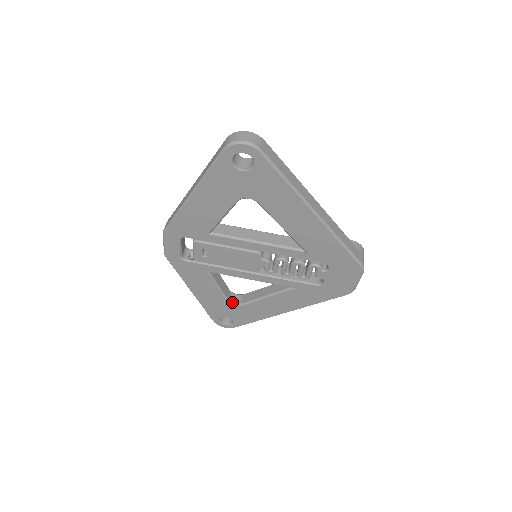
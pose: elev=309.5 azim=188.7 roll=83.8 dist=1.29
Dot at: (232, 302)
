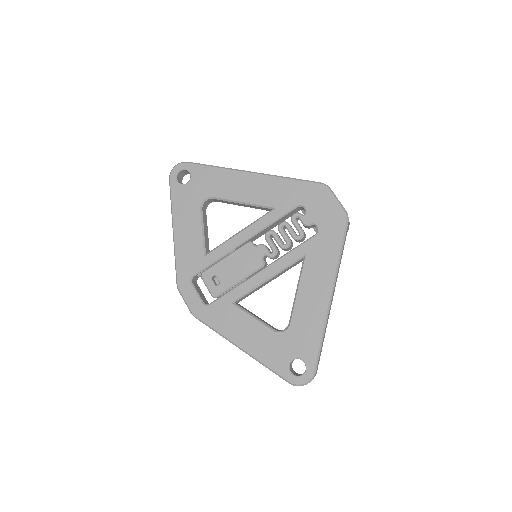
Dot at: (281, 331)
